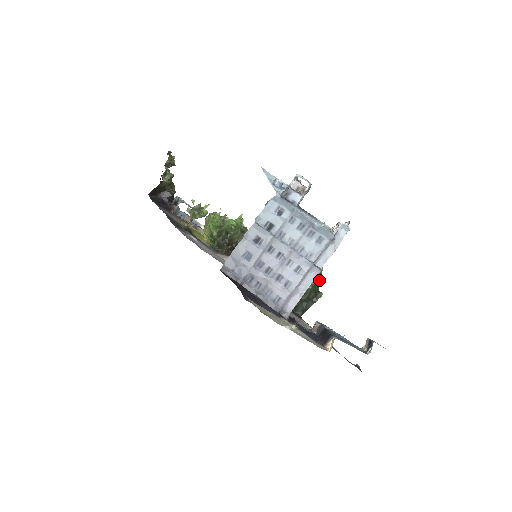
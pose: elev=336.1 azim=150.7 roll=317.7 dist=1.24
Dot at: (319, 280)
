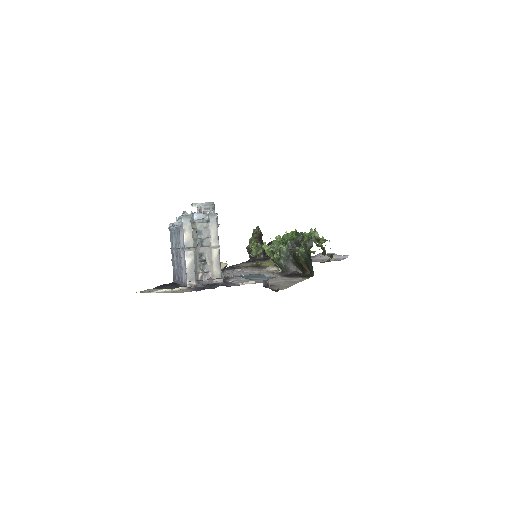
Dot at: (308, 240)
